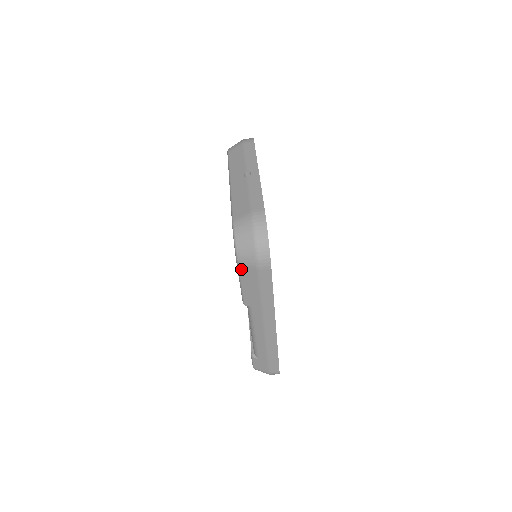
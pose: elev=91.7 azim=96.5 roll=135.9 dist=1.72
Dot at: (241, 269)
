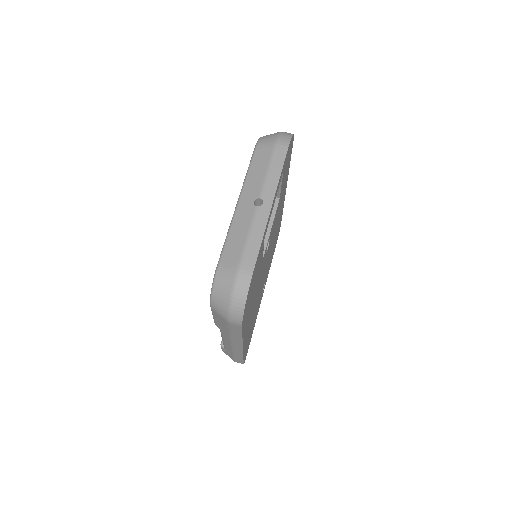
Dot at: (213, 311)
